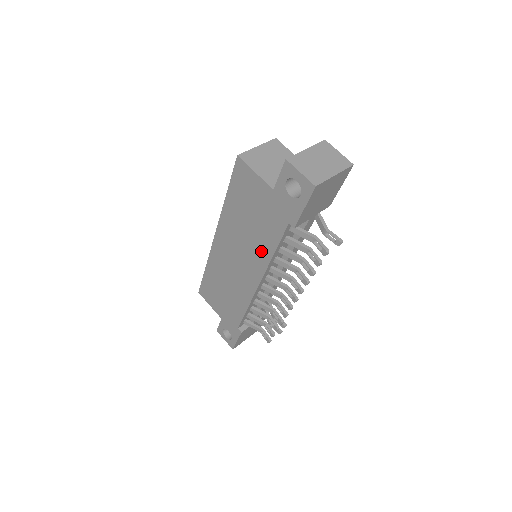
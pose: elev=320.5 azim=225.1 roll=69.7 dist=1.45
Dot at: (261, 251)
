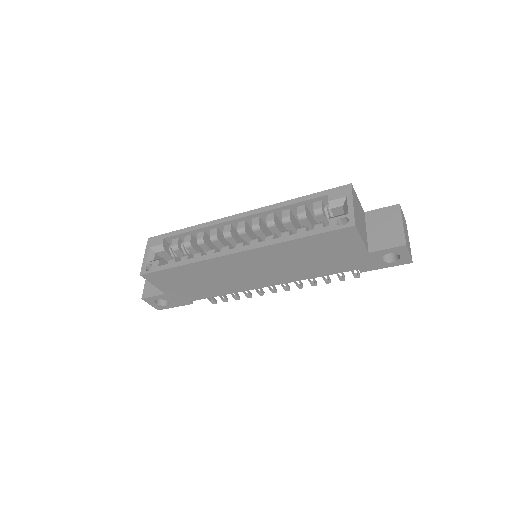
Dot at: (301, 274)
